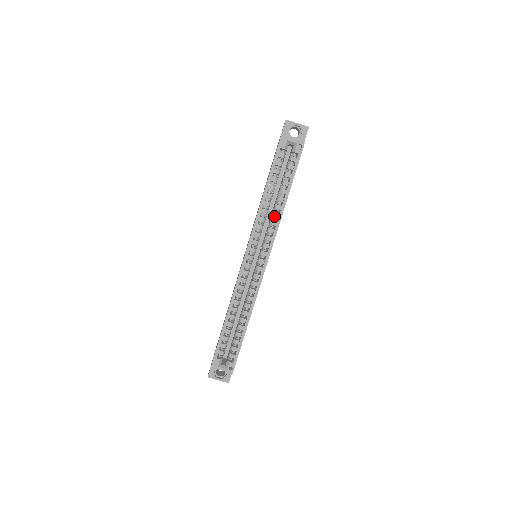
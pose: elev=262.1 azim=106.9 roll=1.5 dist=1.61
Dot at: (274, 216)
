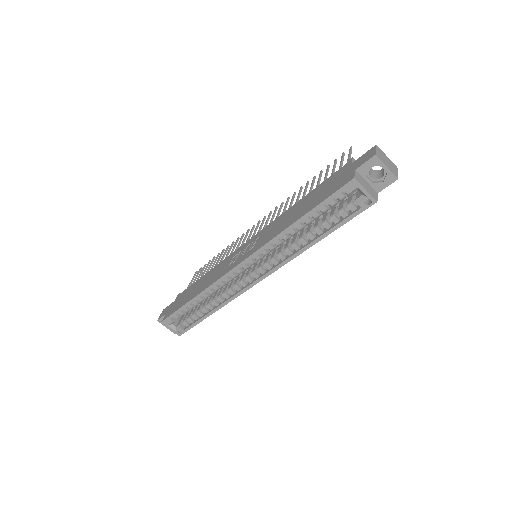
Dot at: (293, 247)
